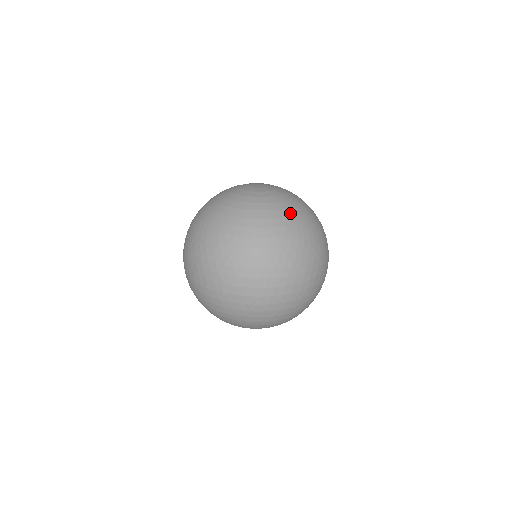
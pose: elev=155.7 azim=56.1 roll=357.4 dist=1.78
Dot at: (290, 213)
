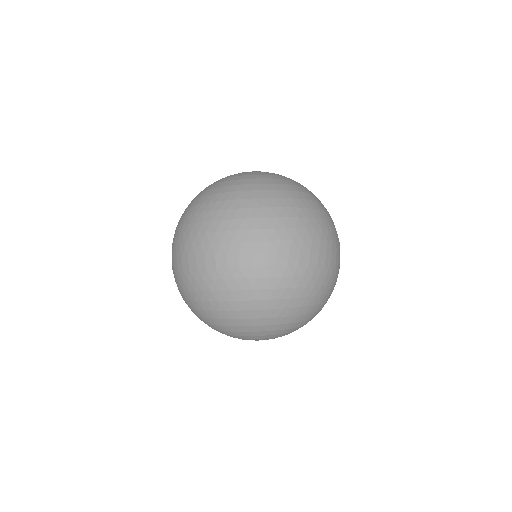
Dot at: (293, 183)
